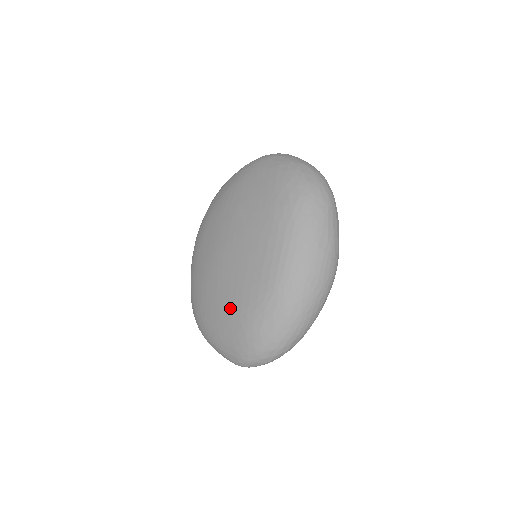
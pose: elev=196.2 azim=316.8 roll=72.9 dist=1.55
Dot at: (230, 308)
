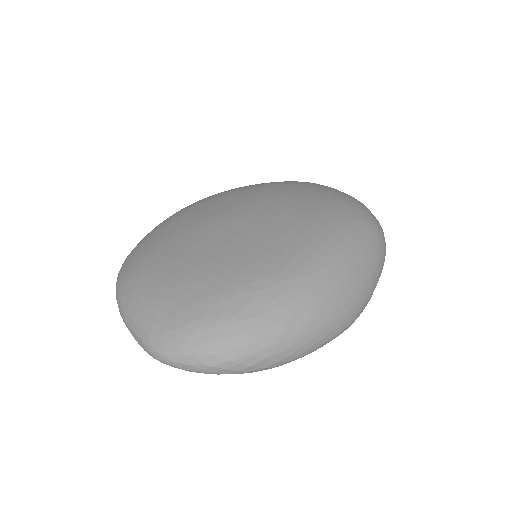
Dot at: (206, 268)
